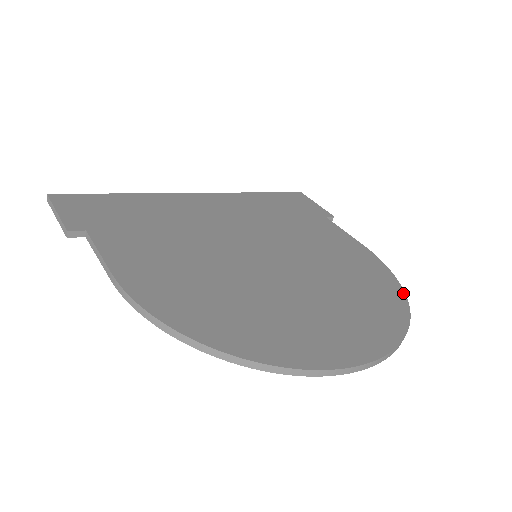
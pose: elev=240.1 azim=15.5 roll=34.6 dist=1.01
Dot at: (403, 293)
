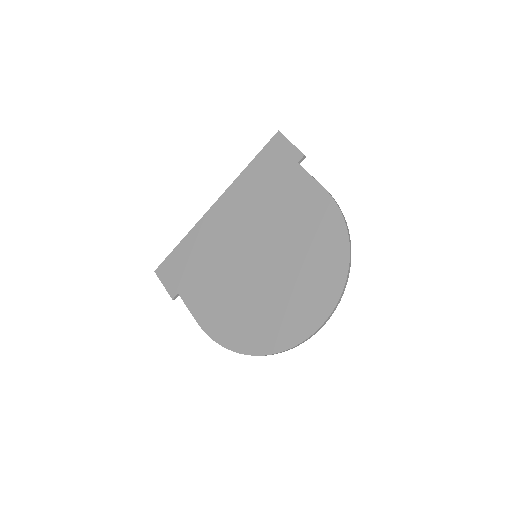
Dot at: (348, 244)
